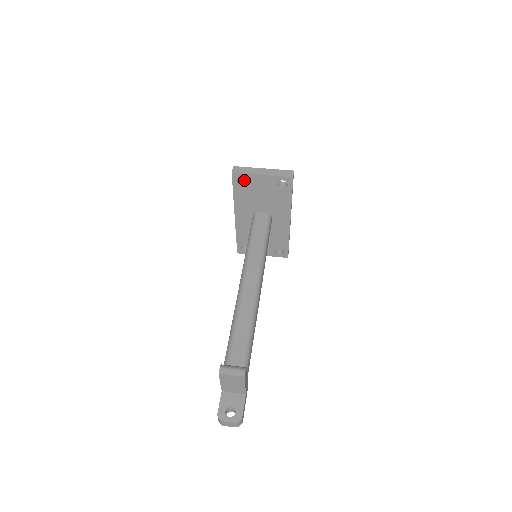
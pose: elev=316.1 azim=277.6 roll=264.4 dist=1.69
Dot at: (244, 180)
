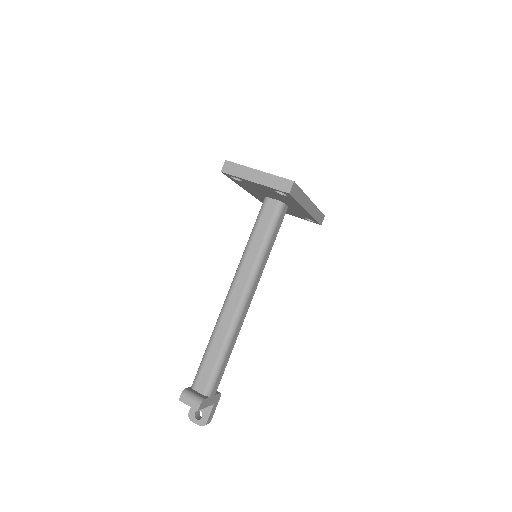
Dot at: occluded
